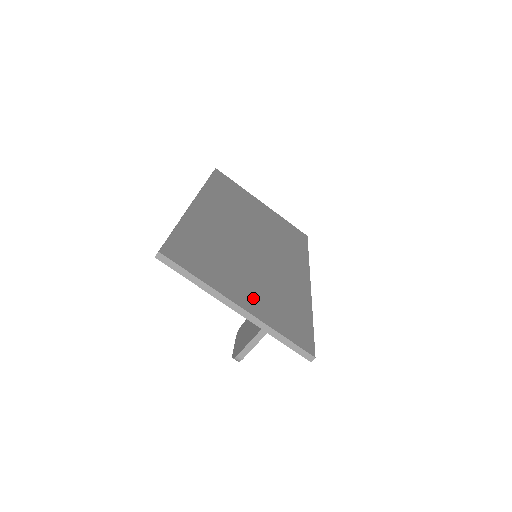
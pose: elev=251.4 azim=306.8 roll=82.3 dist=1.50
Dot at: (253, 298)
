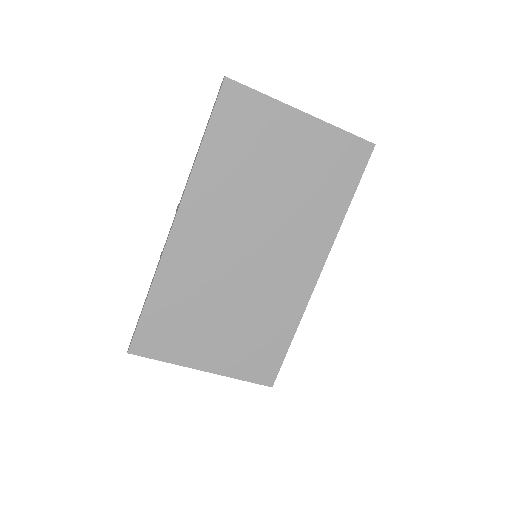
Dot at: (221, 352)
